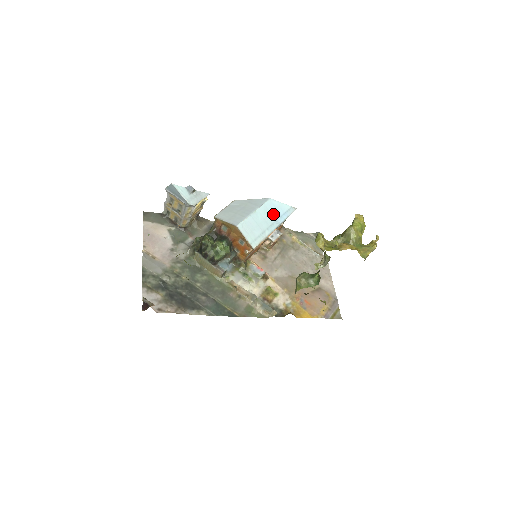
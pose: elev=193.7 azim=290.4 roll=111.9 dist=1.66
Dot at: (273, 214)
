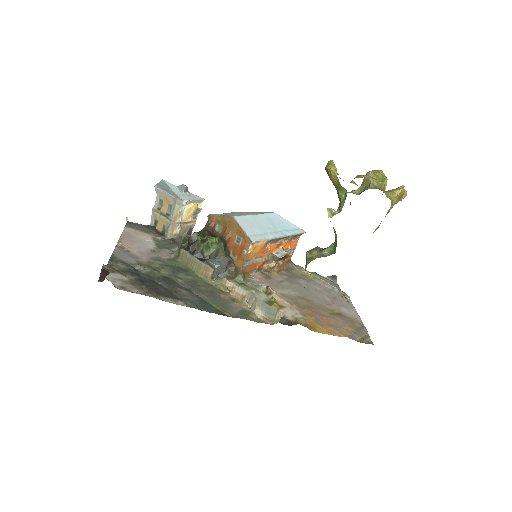
Dot at: (278, 225)
